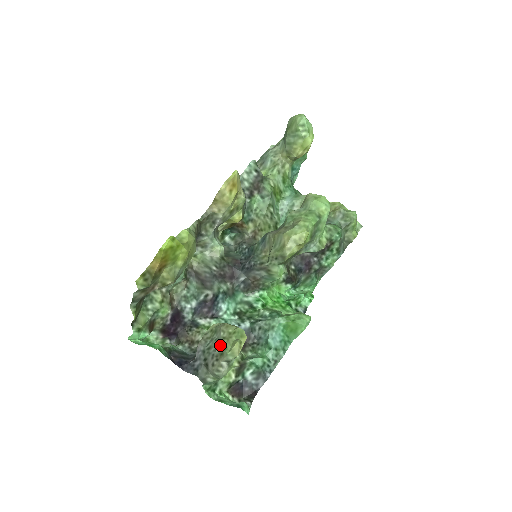
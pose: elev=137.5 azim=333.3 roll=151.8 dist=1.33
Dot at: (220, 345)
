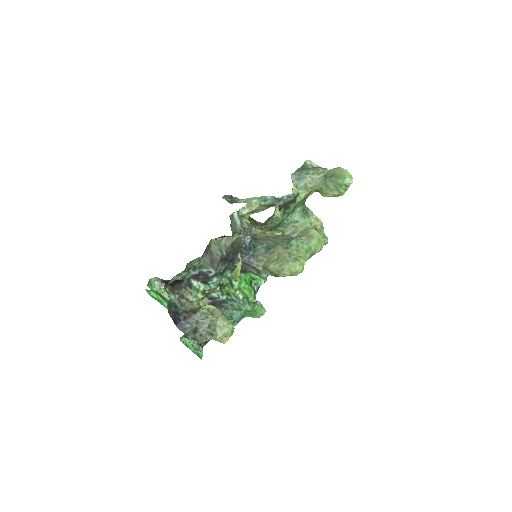
Dot at: (214, 329)
